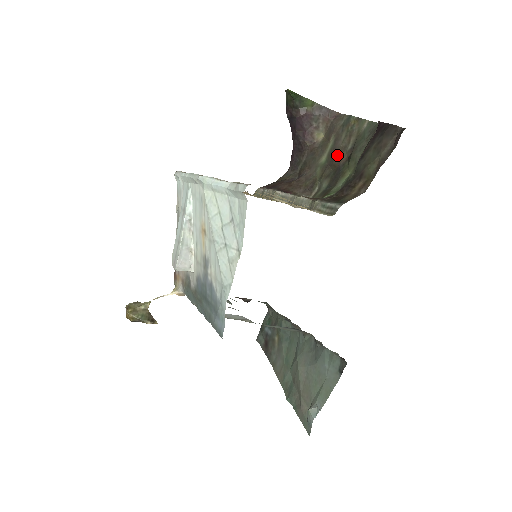
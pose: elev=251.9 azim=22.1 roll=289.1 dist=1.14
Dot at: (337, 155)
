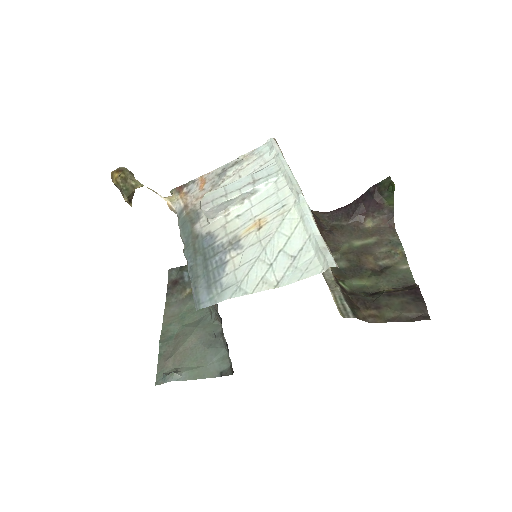
Dot at: (368, 256)
